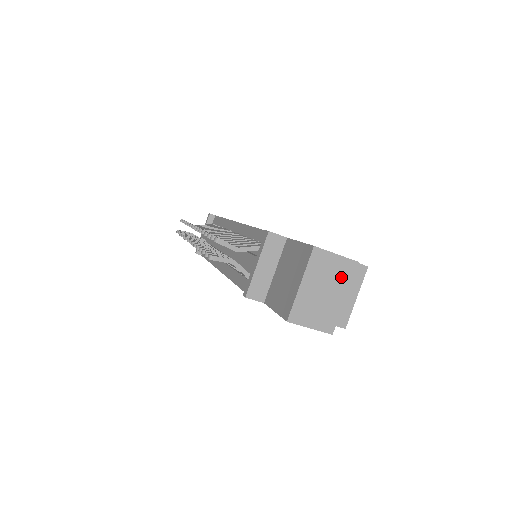
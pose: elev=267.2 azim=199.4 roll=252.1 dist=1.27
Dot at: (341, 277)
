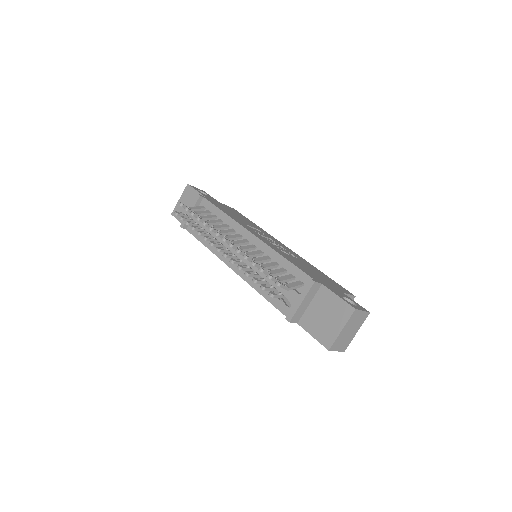
Dot at: (360, 322)
